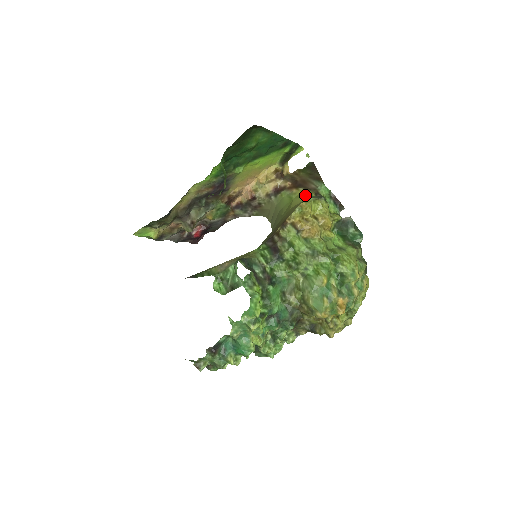
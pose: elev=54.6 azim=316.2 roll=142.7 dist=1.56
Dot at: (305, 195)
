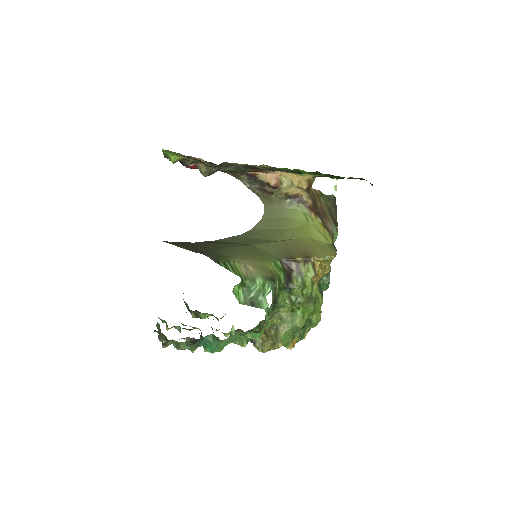
Dot at: (325, 235)
